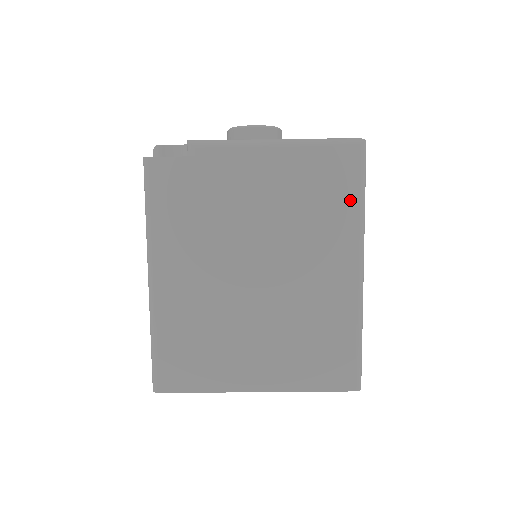
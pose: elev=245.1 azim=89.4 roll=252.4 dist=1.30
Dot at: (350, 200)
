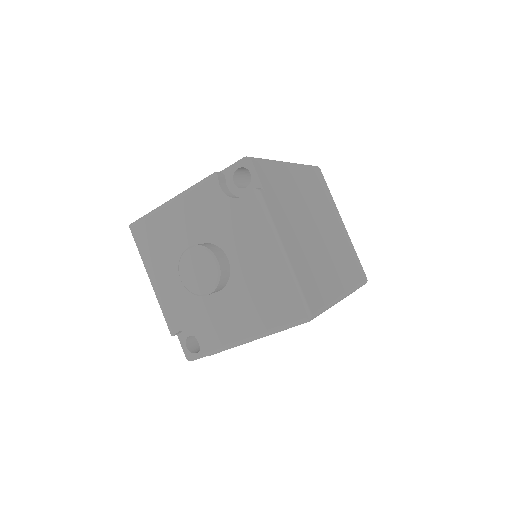
Dot at: occluded
